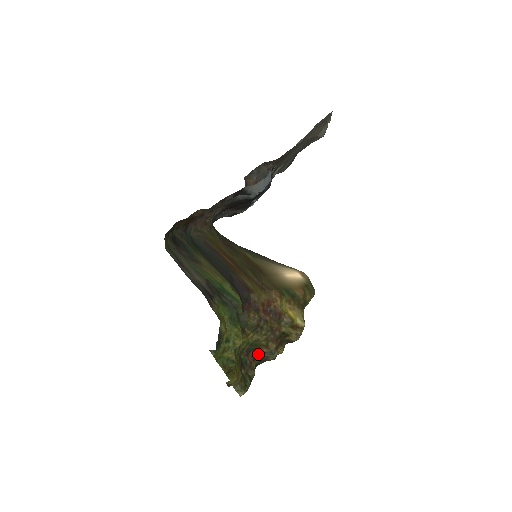
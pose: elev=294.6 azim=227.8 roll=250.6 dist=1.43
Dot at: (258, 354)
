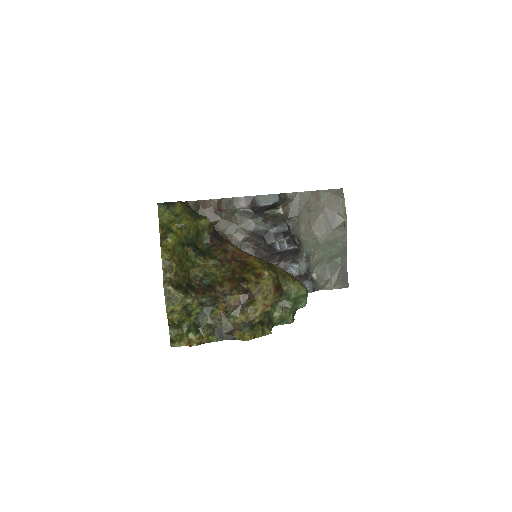
Dot at: (210, 290)
